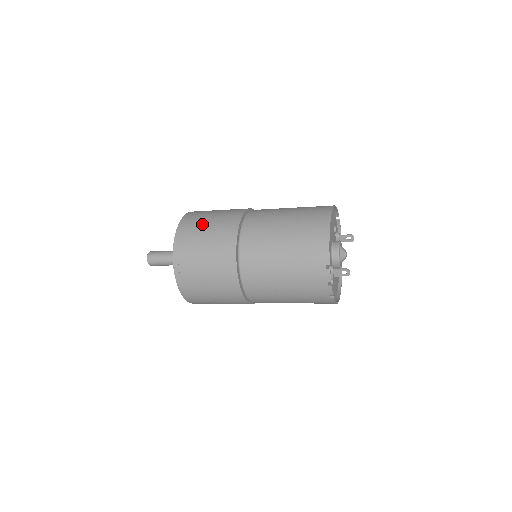
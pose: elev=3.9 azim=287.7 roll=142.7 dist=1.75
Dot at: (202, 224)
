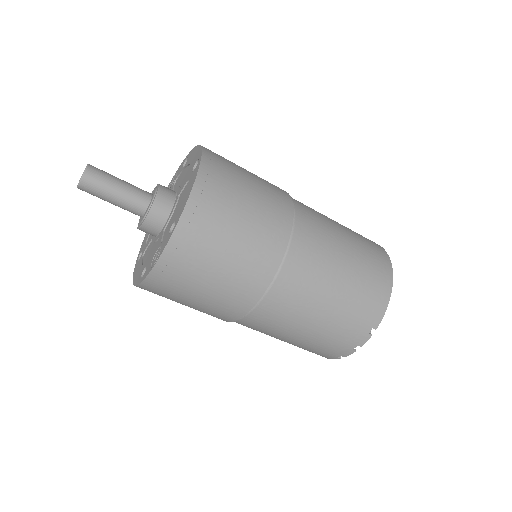
Dot at: (239, 190)
